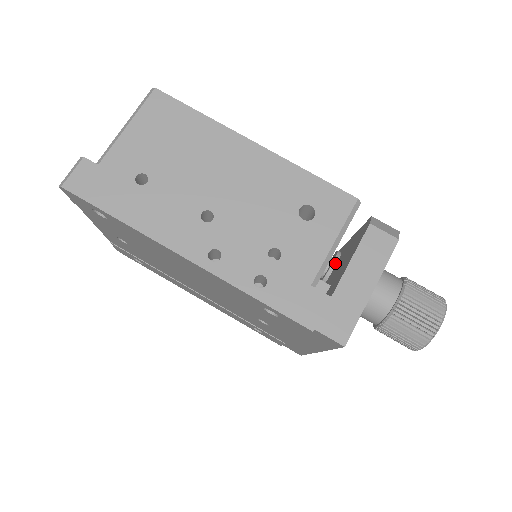
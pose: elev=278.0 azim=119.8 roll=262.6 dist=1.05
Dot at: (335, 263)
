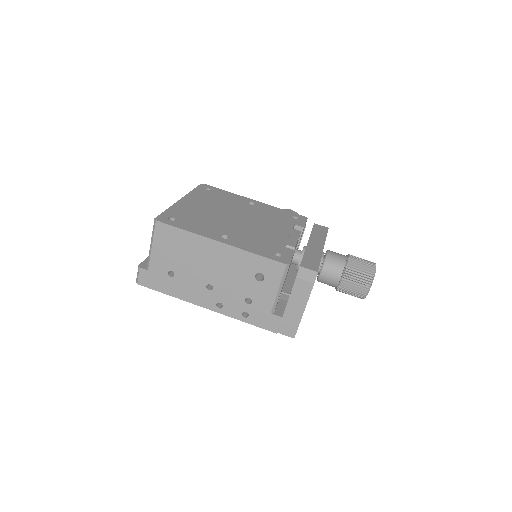
Dot at: (300, 263)
